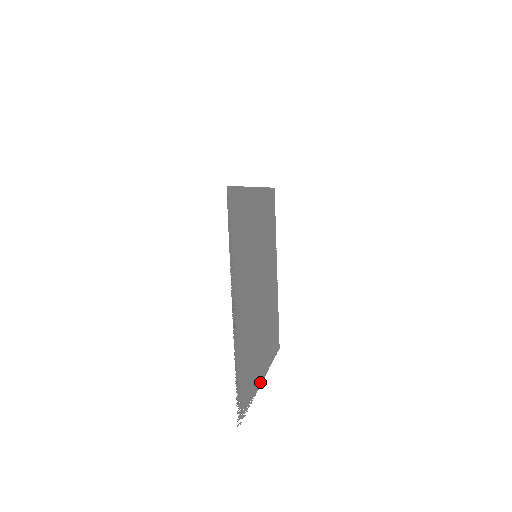
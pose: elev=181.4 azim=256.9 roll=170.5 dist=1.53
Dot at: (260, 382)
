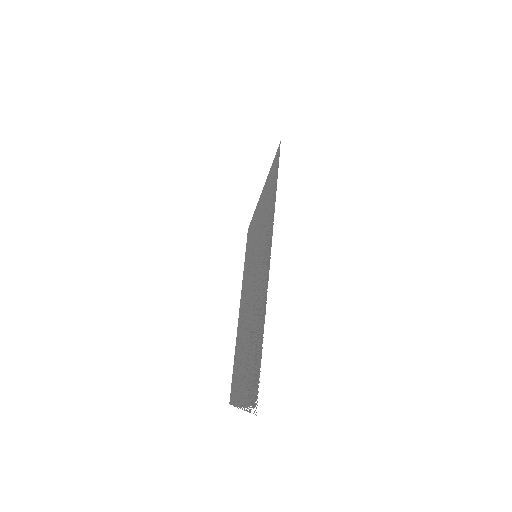
Dot at: (241, 404)
